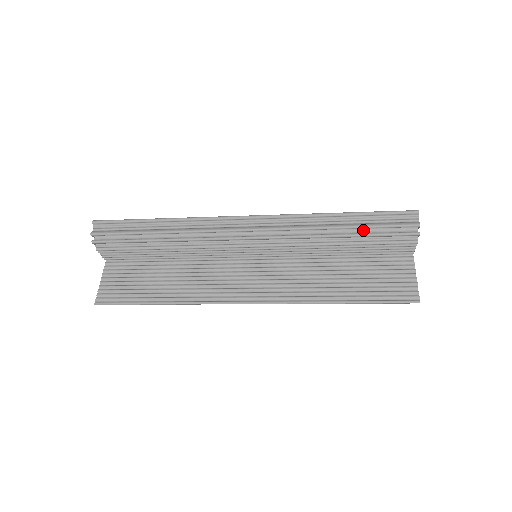
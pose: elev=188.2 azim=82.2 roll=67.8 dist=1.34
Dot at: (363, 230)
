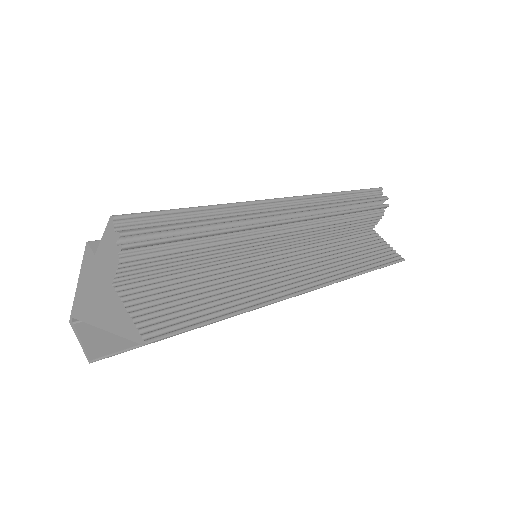
Dot at: (357, 206)
